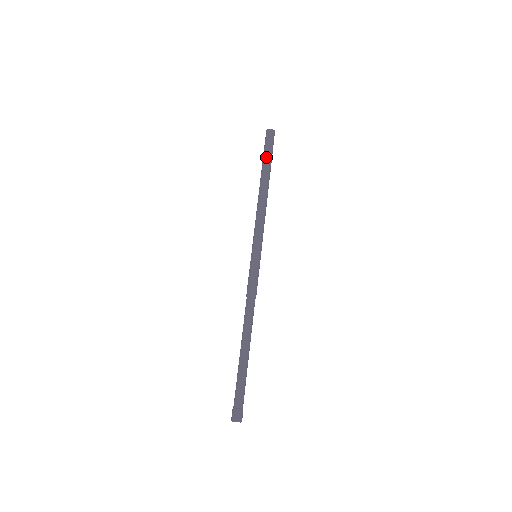
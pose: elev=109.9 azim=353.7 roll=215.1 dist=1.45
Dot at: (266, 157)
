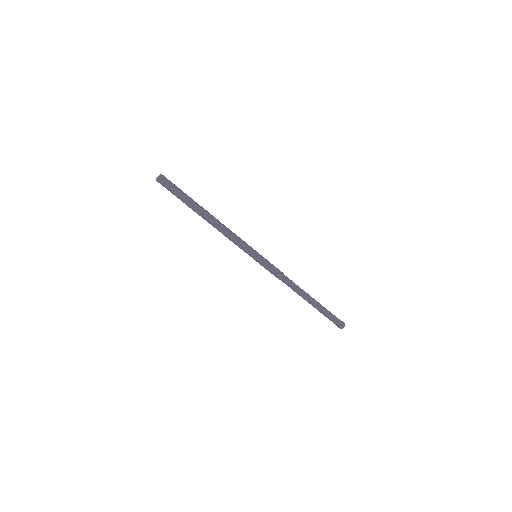
Dot at: (184, 199)
